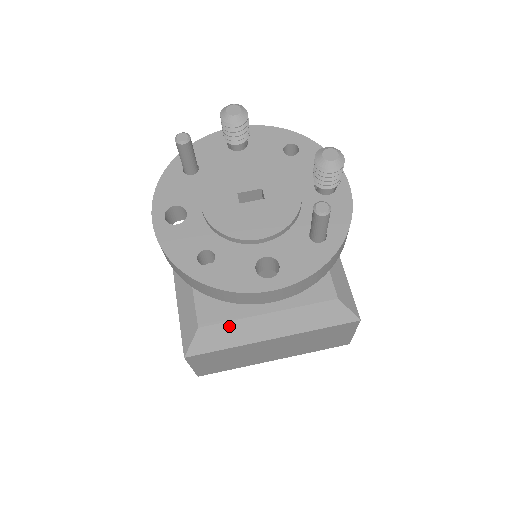
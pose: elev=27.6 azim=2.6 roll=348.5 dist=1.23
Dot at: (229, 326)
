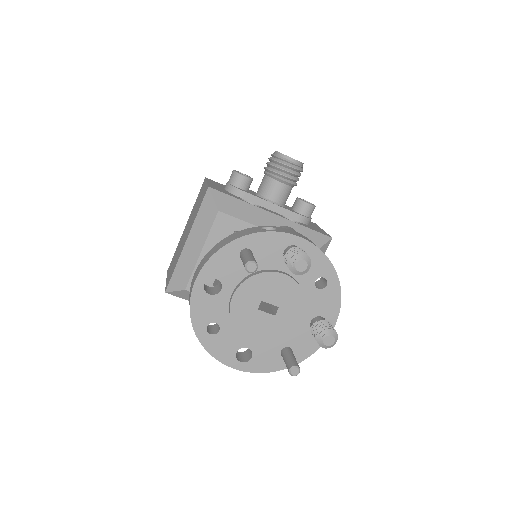
Dot at: occluded
